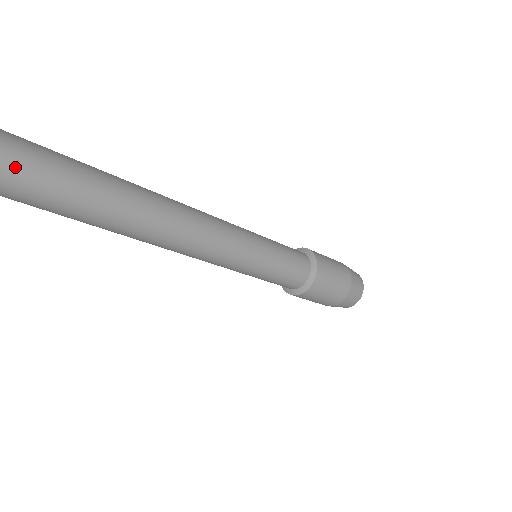
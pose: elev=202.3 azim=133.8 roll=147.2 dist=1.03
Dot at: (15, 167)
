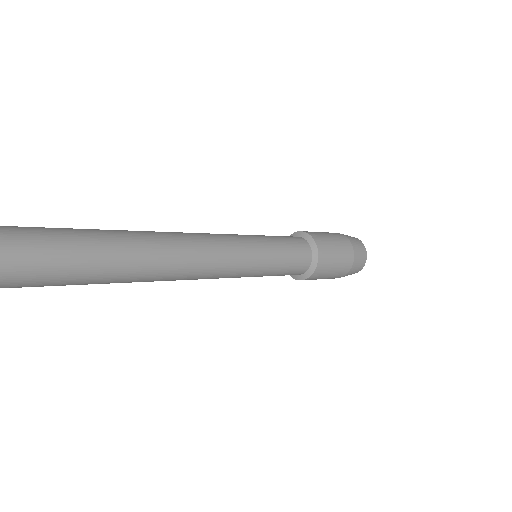
Dot at: out of frame
